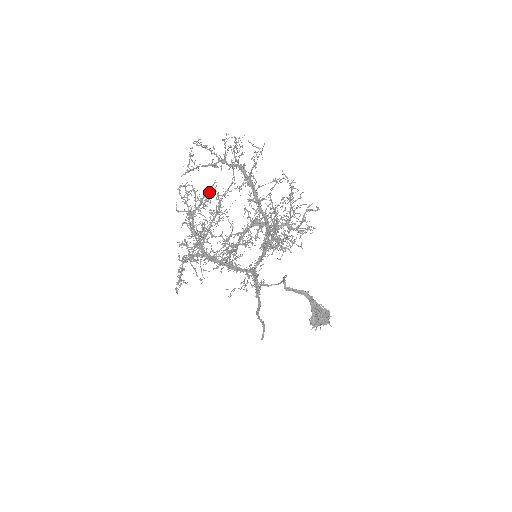
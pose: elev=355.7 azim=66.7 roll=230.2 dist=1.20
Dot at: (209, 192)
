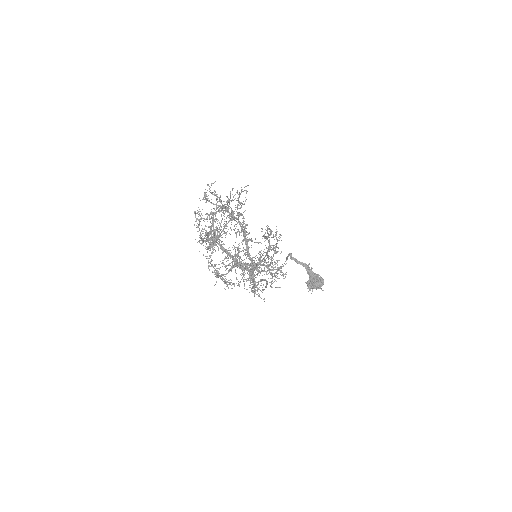
Dot at: occluded
